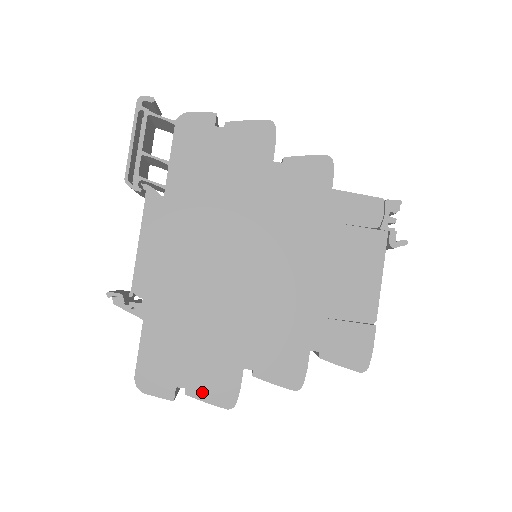
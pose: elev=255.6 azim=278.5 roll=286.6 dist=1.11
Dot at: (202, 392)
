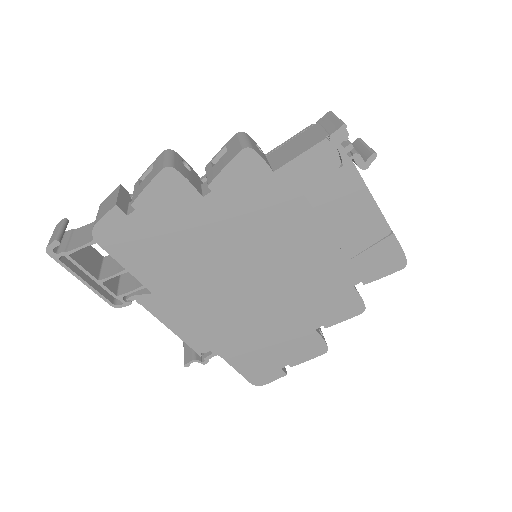
Dot at: (300, 359)
